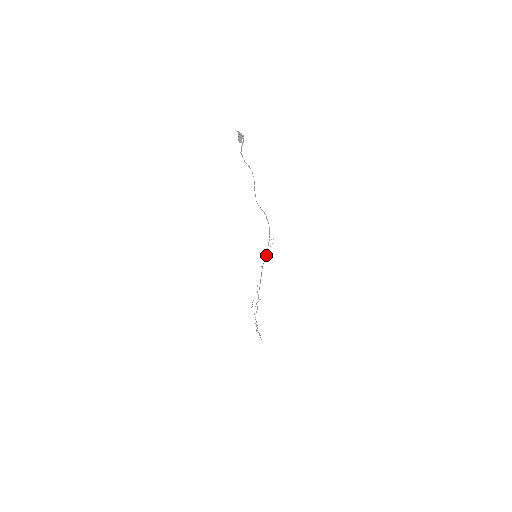
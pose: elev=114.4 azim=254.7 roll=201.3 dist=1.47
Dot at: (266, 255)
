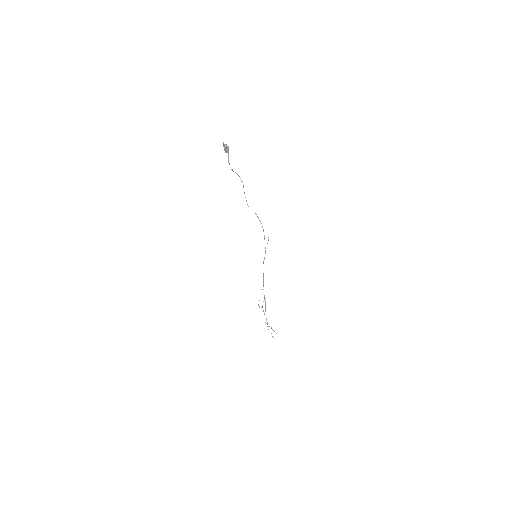
Dot at: (265, 253)
